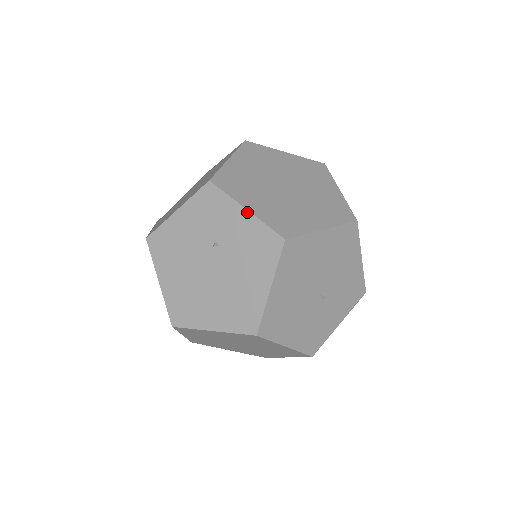
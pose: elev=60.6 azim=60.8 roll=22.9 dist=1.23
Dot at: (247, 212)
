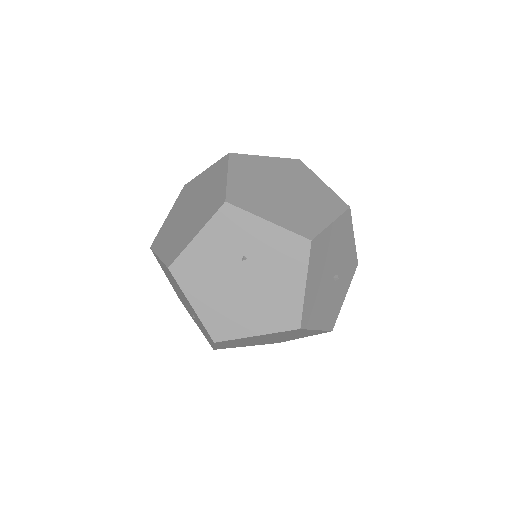
Dot at: (270, 224)
